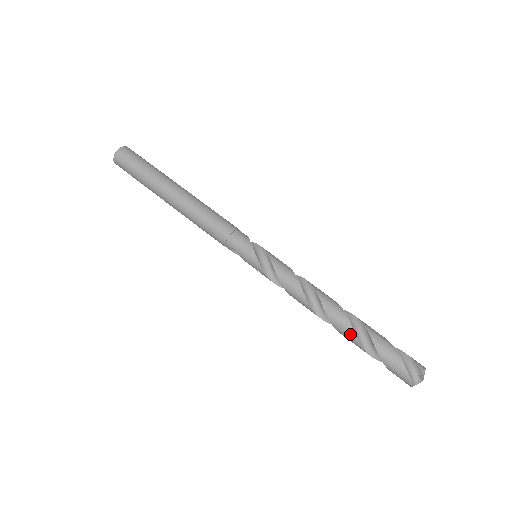
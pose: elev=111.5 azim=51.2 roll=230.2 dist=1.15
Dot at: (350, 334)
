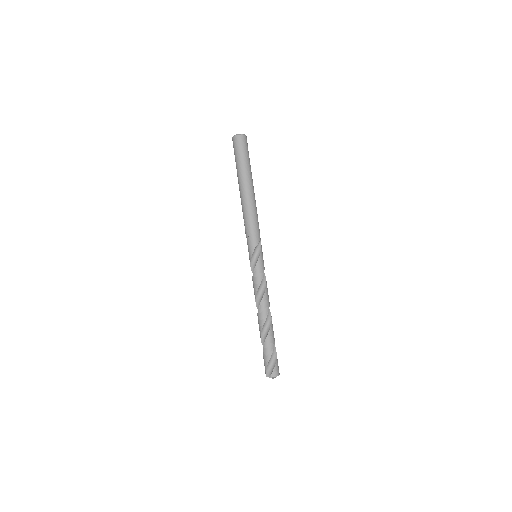
Dot at: (260, 332)
